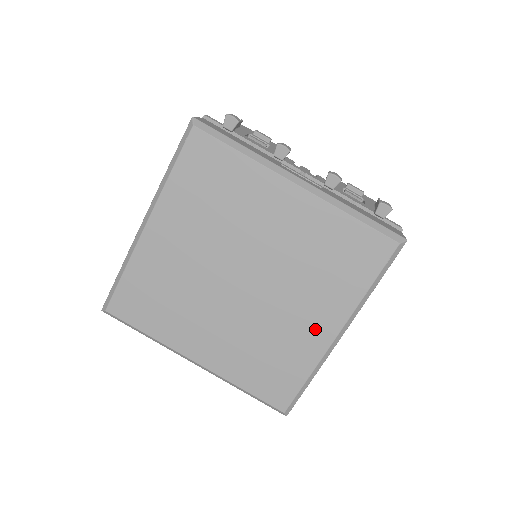
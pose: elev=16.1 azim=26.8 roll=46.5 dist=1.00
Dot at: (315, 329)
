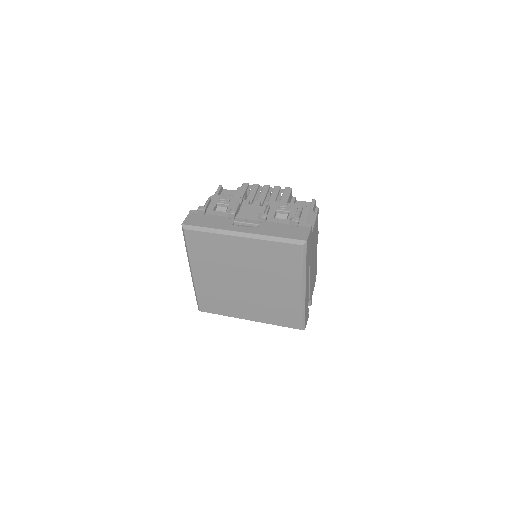
Dot at: (290, 292)
